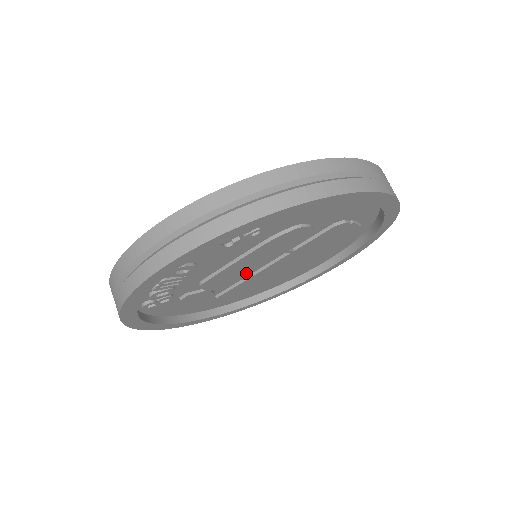
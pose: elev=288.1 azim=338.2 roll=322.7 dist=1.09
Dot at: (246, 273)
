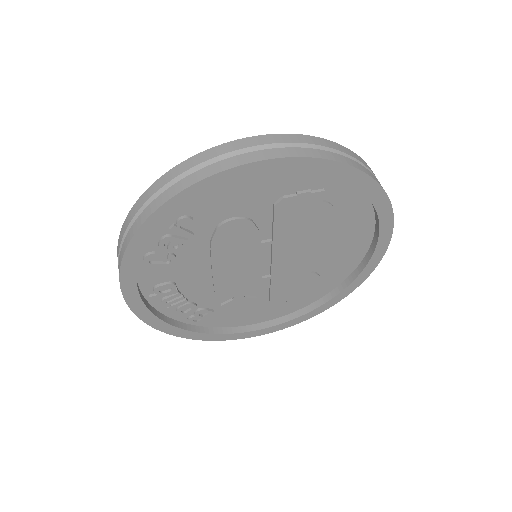
Dot at: (253, 274)
